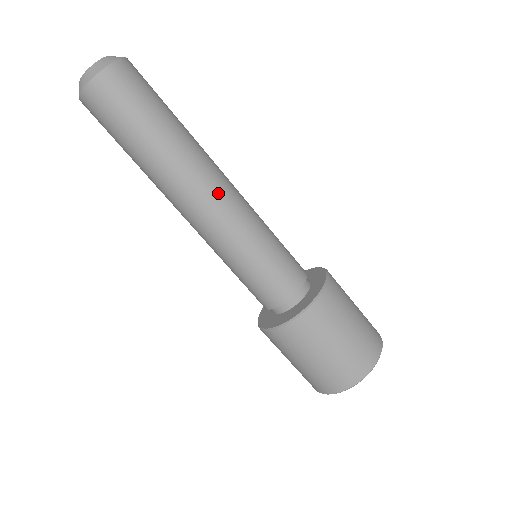
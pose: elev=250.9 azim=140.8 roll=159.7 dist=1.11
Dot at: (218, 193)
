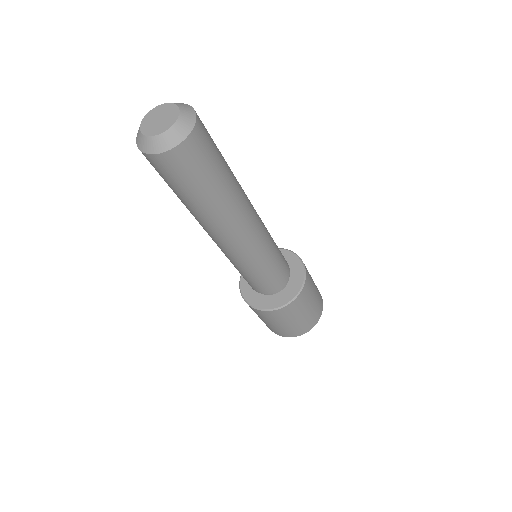
Dot at: (256, 219)
